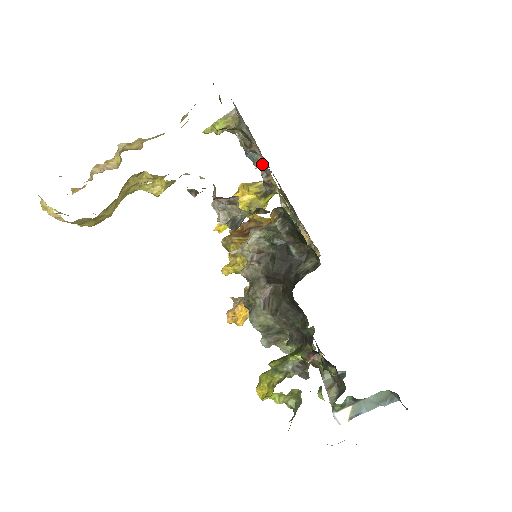
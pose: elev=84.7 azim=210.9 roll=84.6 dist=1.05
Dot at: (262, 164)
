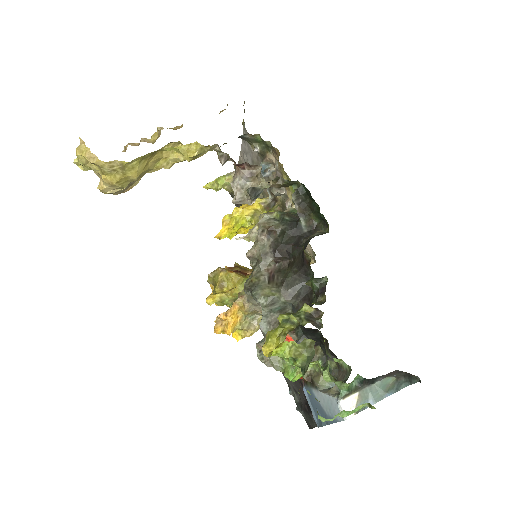
Dot at: (272, 173)
